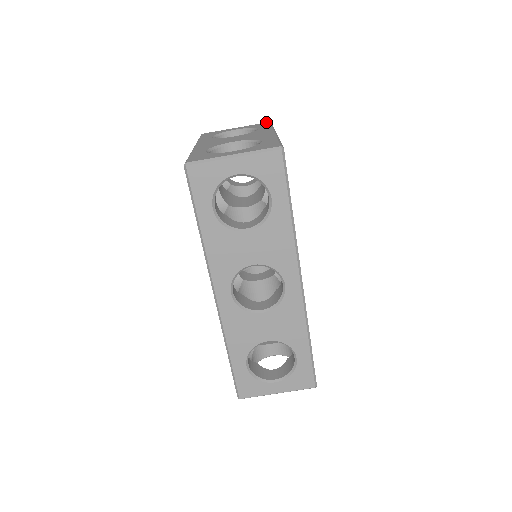
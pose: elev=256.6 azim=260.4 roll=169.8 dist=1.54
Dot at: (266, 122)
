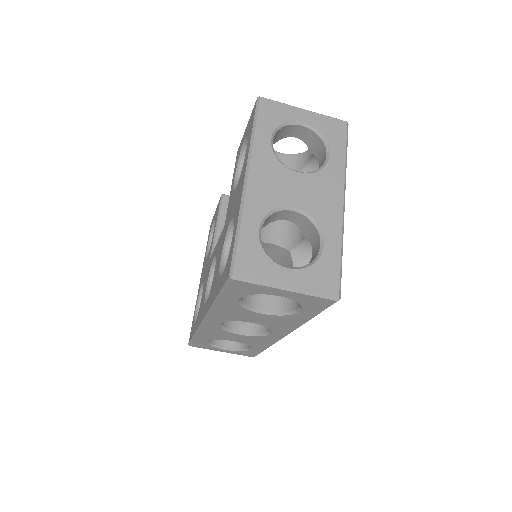
Dot at: occluded
